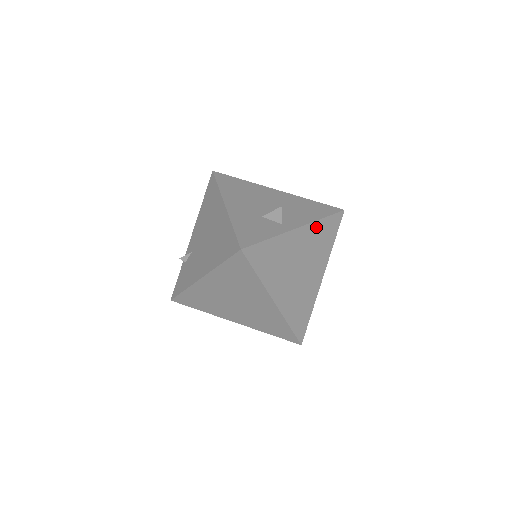
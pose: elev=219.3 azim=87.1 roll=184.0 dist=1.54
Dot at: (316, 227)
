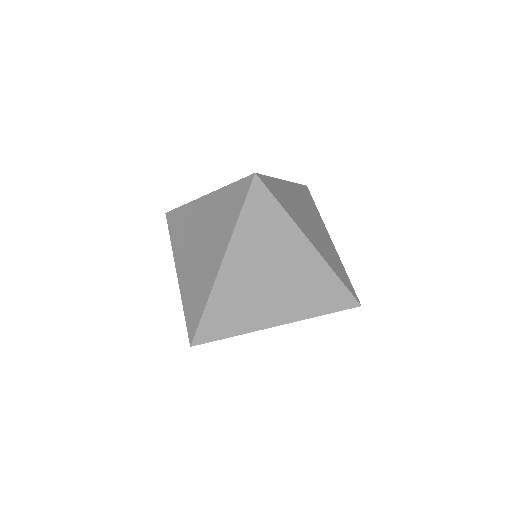
Dot at: occluded
